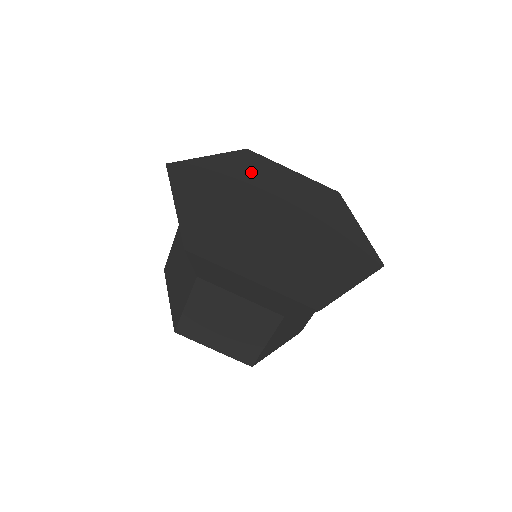
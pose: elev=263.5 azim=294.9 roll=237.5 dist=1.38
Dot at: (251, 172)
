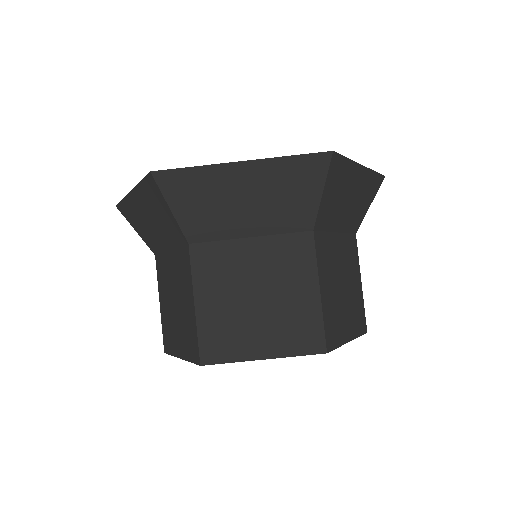
Dot at: occluded
